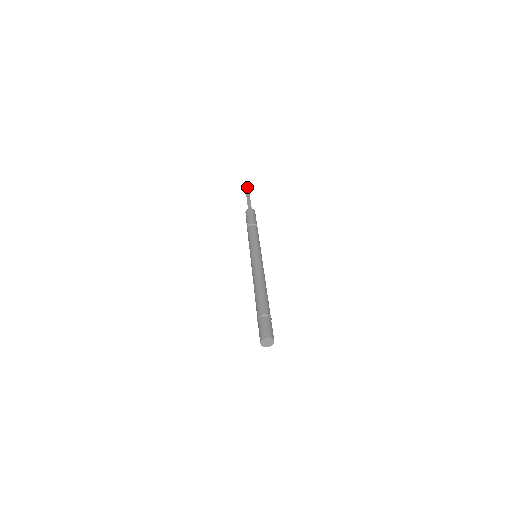
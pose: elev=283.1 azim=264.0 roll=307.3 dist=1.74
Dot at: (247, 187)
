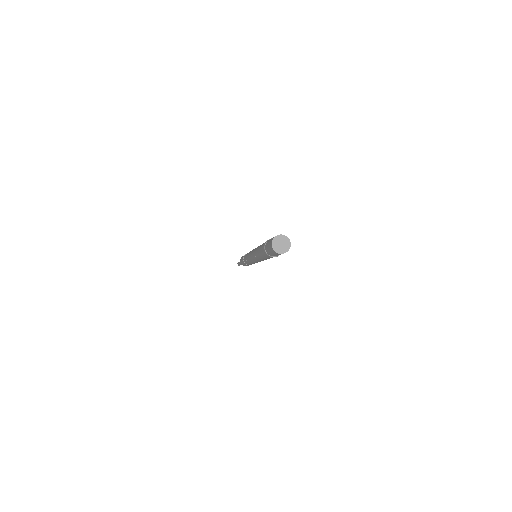
Dot at: occluded
